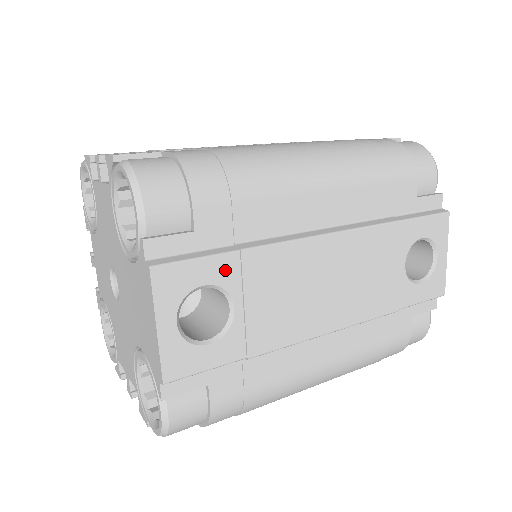
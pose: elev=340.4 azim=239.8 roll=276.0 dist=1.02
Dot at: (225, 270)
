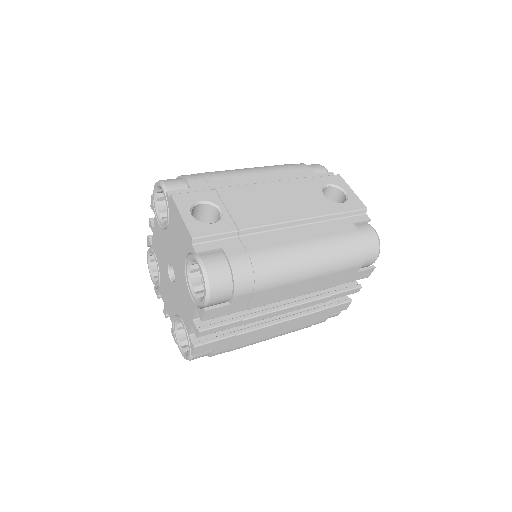
Dot at: (210, 196)
